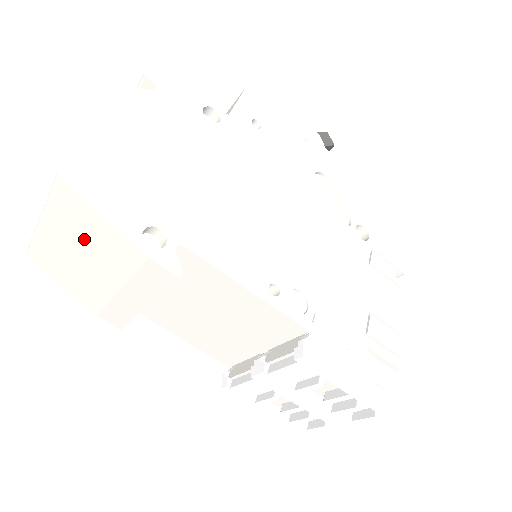
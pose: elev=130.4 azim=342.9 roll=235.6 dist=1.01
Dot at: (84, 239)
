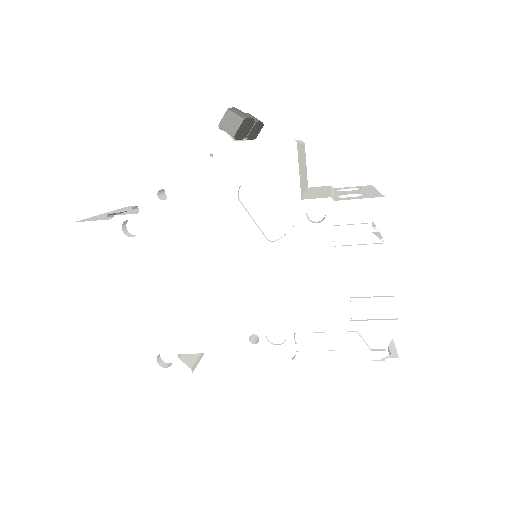
Dot at: occluded
